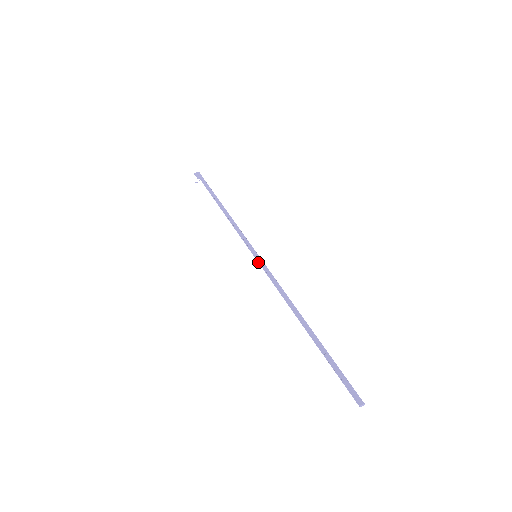
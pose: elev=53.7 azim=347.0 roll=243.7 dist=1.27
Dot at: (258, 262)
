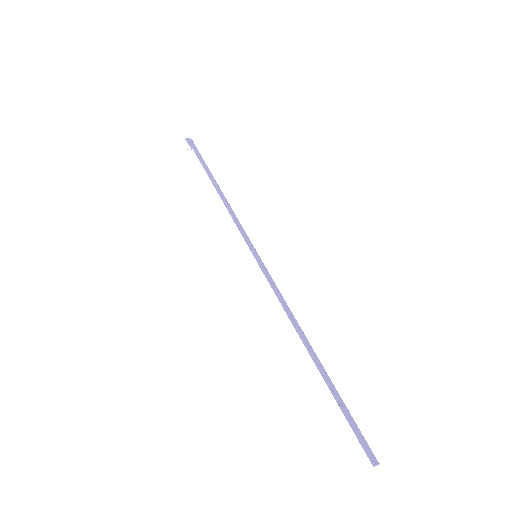
Dot at: (259, 264)
